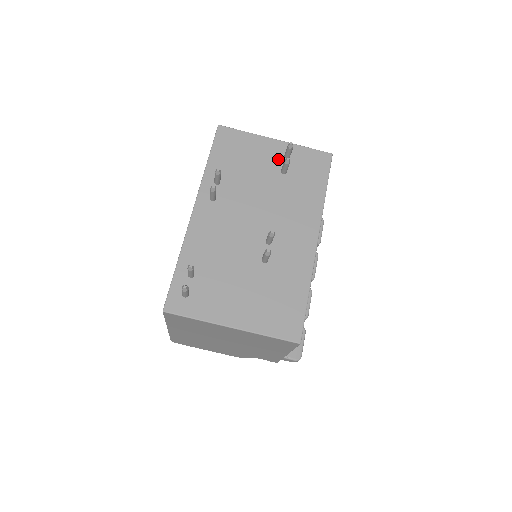
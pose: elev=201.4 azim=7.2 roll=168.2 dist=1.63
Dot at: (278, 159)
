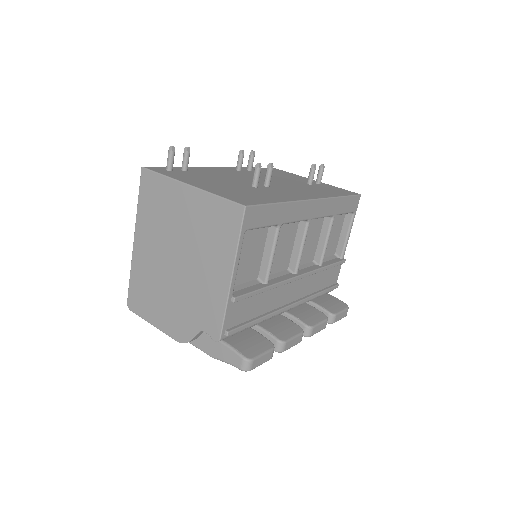
Dot at: occluded
